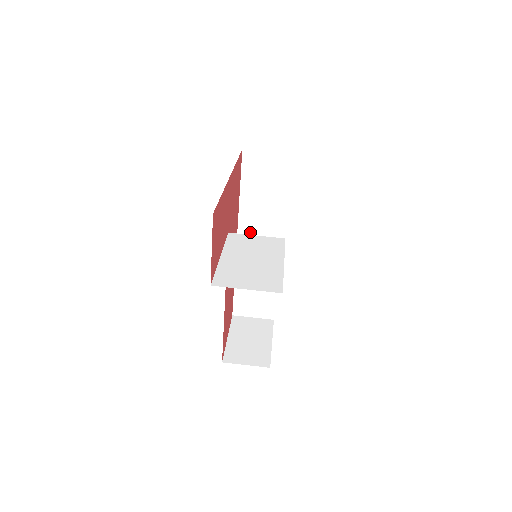
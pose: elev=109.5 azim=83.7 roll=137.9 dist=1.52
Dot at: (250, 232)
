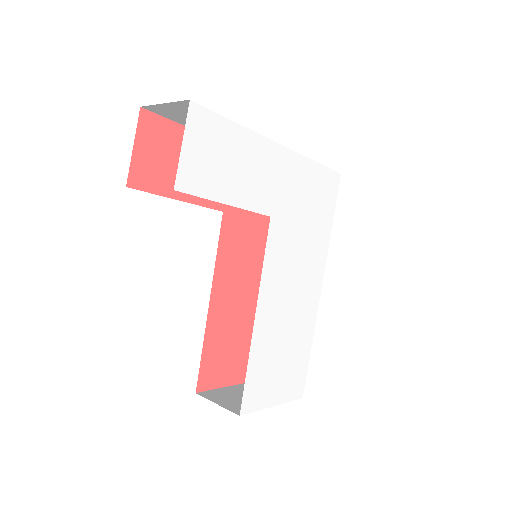
Dot at: occluded
